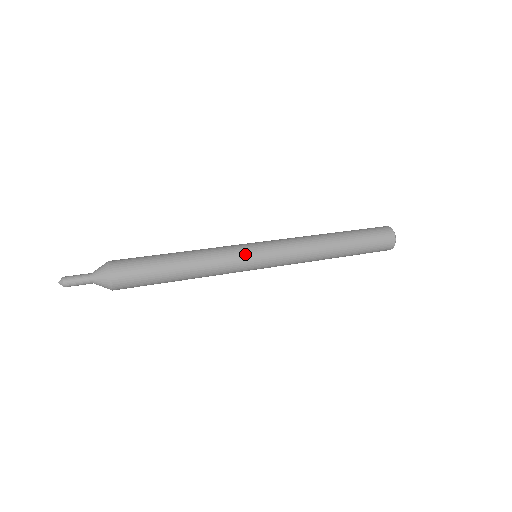
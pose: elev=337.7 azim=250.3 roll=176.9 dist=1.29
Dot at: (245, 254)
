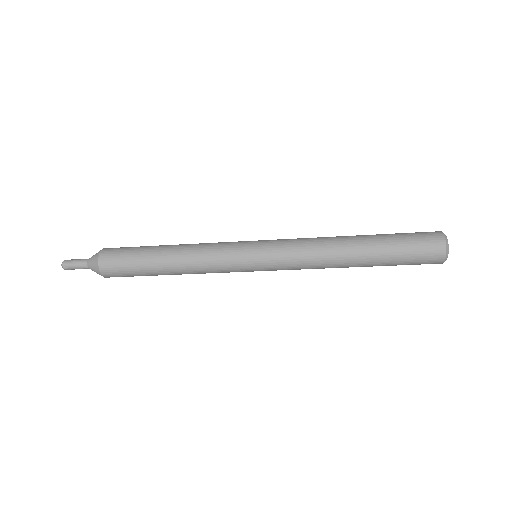
Dot at: occluded
